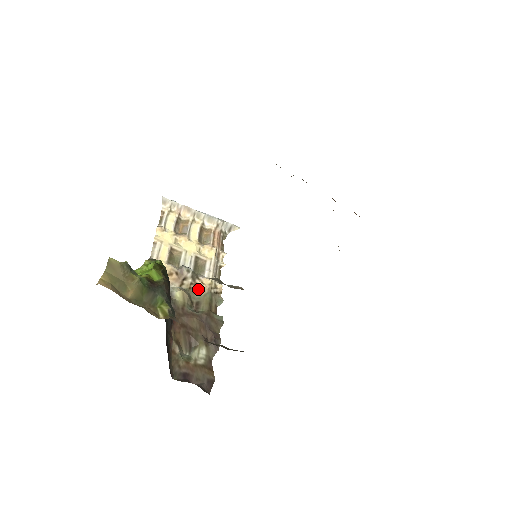
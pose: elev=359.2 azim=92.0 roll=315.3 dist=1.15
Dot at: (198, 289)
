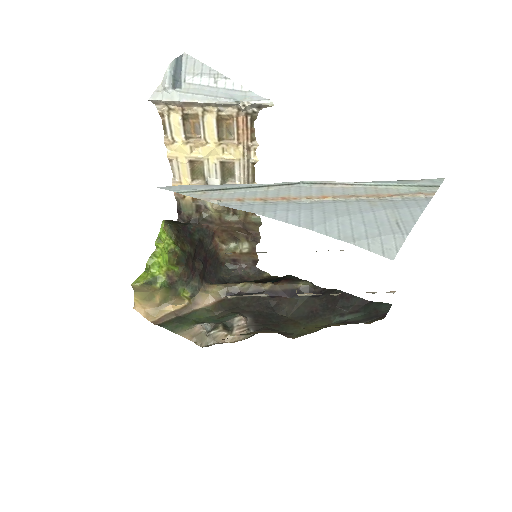
Dot at: occluded
